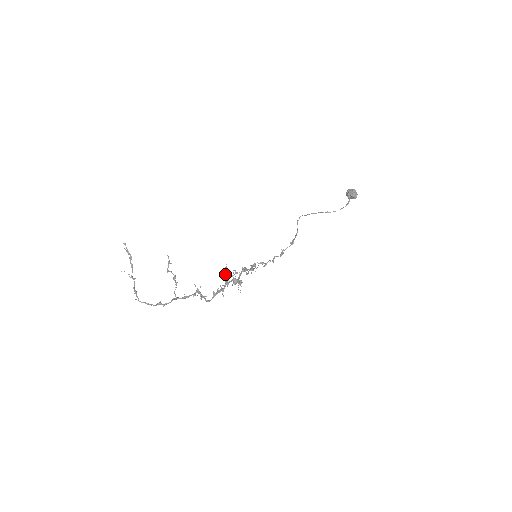
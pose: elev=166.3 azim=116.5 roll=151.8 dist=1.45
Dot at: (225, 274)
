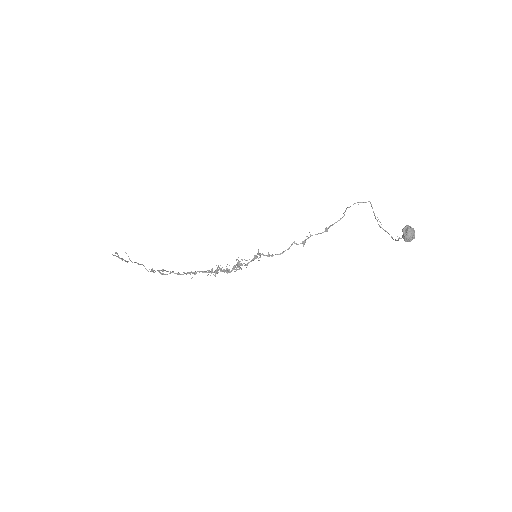
Dot at: (211, 273)
